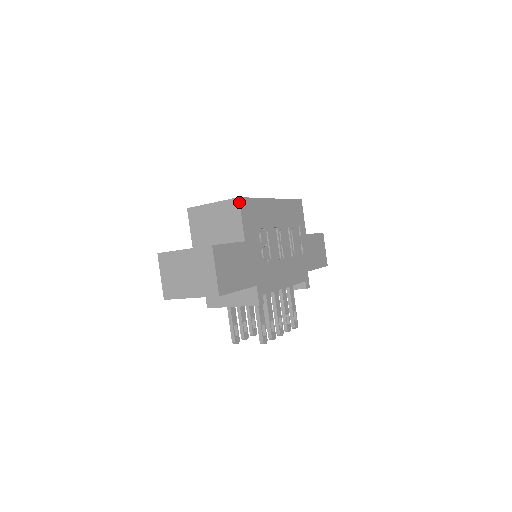
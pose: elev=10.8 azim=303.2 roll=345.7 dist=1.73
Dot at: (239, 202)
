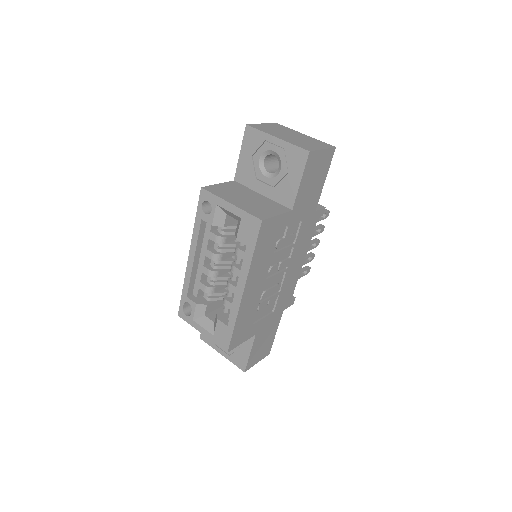
Dot at: occluded
